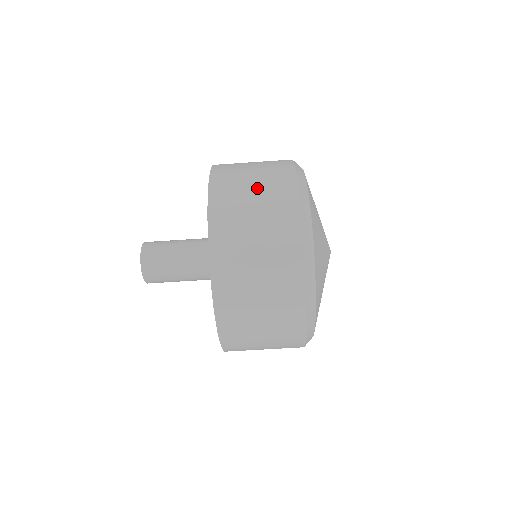
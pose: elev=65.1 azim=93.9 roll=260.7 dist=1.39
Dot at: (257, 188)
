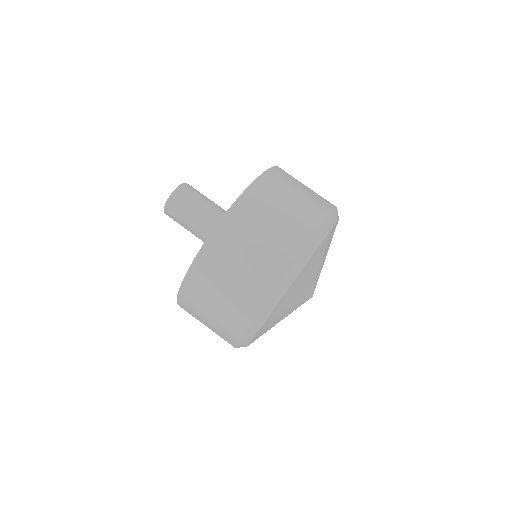
Dot at: (283, 214)
